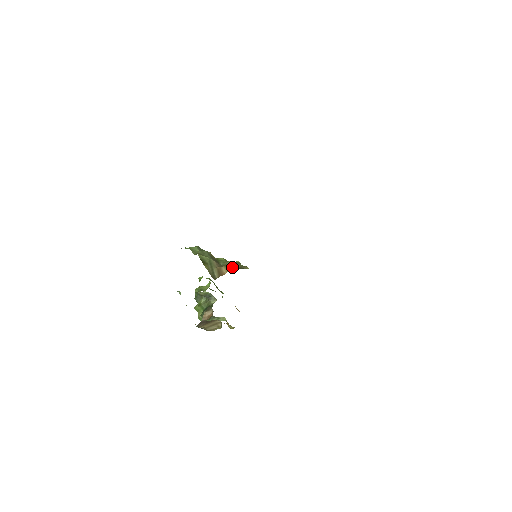
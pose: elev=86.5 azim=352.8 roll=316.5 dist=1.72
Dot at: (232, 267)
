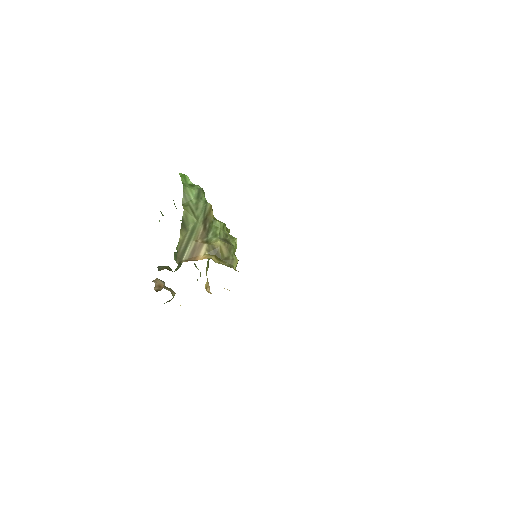
Dot at: (215, 253)
